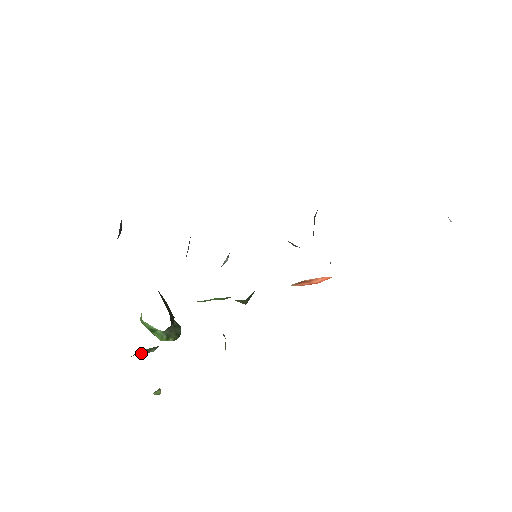
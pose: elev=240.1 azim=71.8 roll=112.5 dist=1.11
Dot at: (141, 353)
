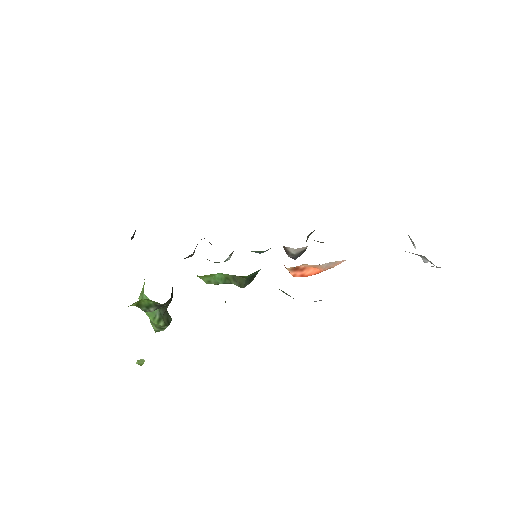
Dot at: (141, 308)
